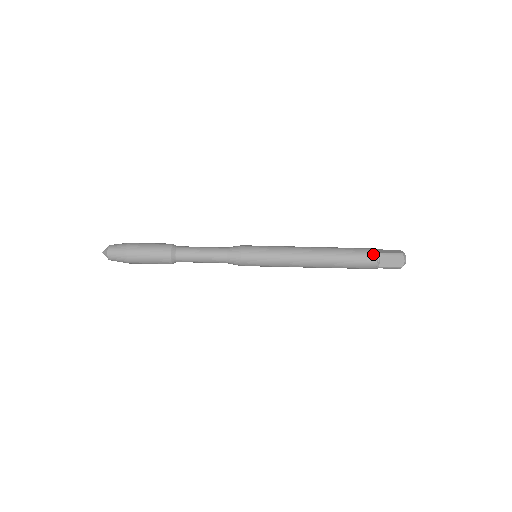
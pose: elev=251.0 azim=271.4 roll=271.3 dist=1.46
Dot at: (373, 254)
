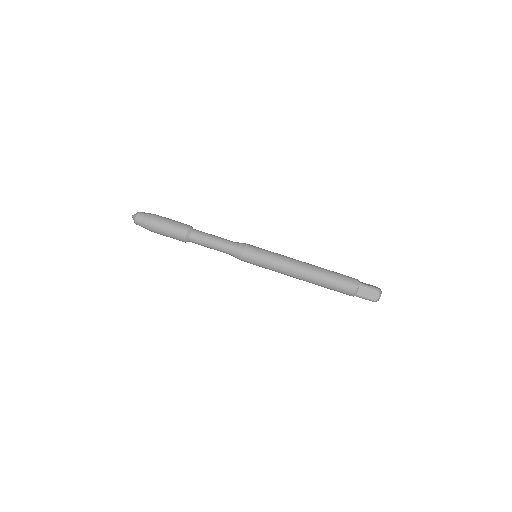
Dot at: (354, 282)
